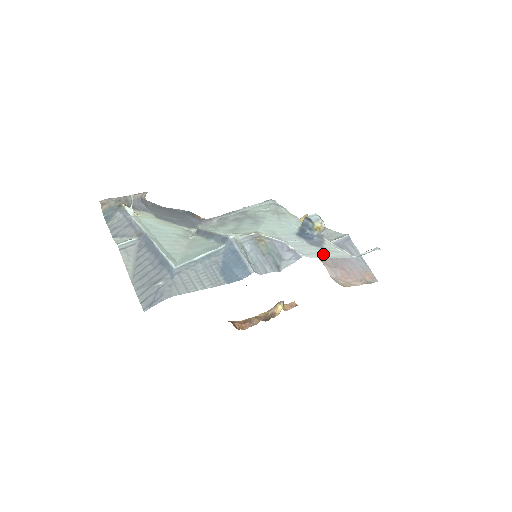
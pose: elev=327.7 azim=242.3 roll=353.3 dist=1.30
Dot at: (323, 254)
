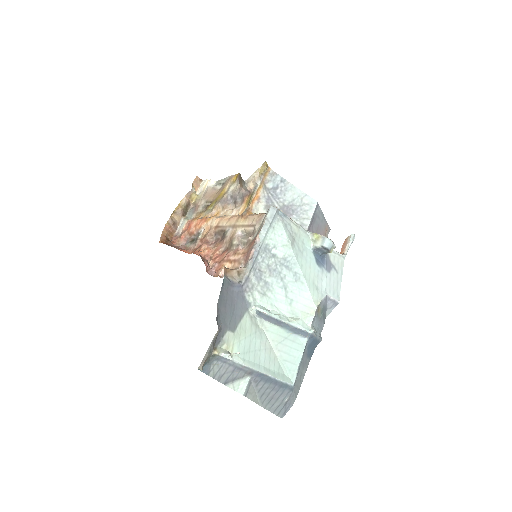
Dot at: (339, 279)
